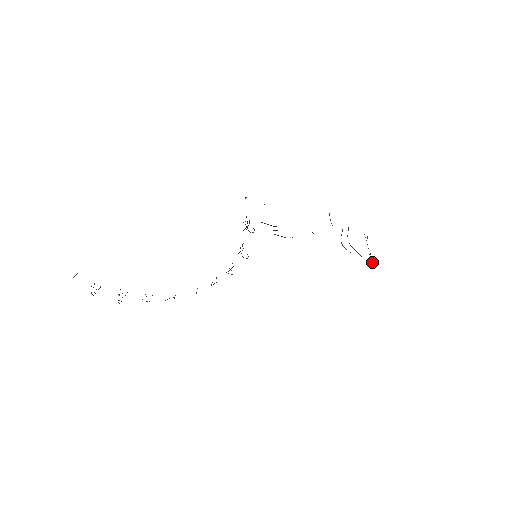
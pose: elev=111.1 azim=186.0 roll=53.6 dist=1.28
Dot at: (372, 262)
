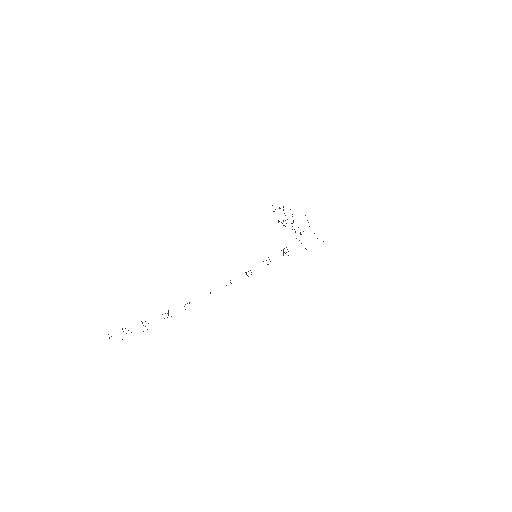
Dot at: occluded
